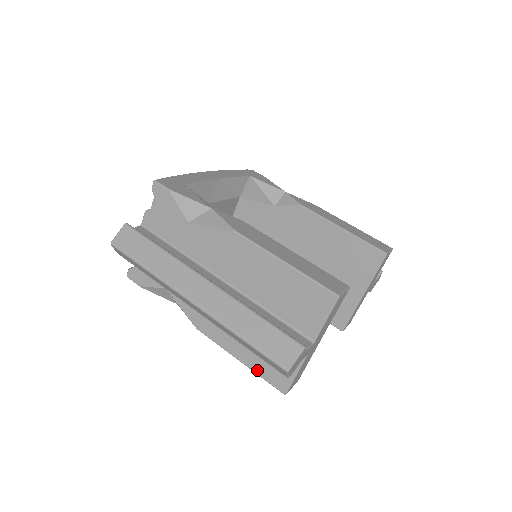
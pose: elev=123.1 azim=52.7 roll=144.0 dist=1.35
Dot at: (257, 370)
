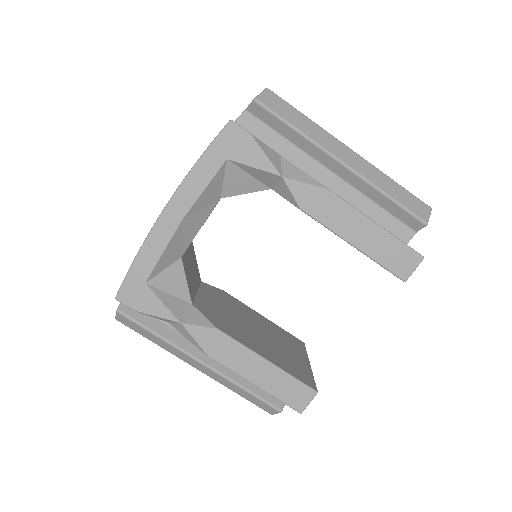
Dot at: occluded
